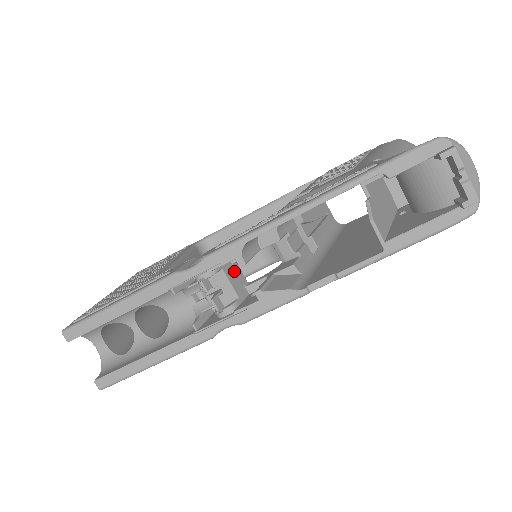
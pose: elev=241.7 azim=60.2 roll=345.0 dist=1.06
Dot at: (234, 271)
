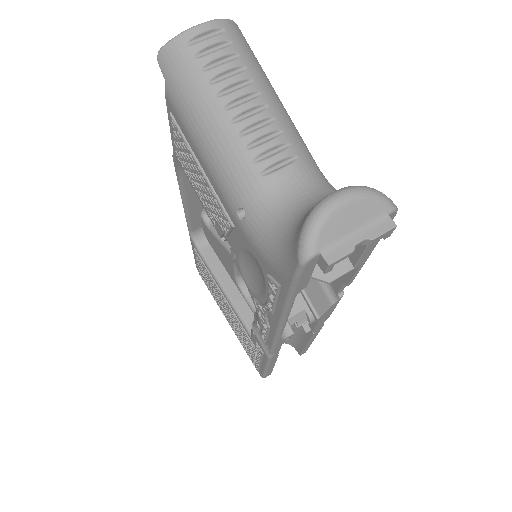
Dot at: occluded
